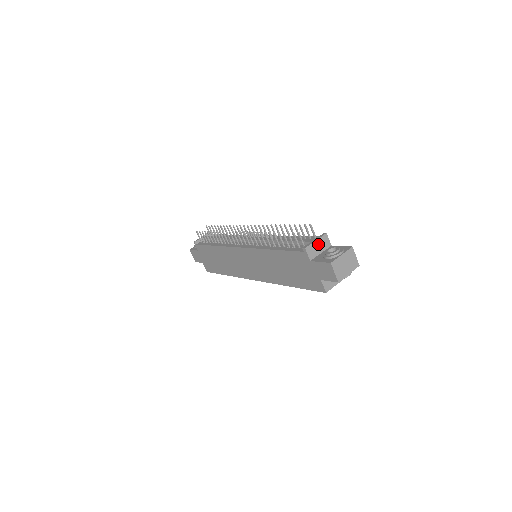
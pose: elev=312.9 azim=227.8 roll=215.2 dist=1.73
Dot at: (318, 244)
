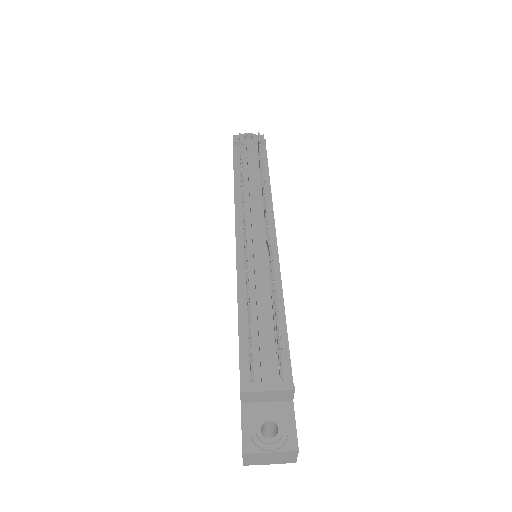
Dot at: (269, 394)
